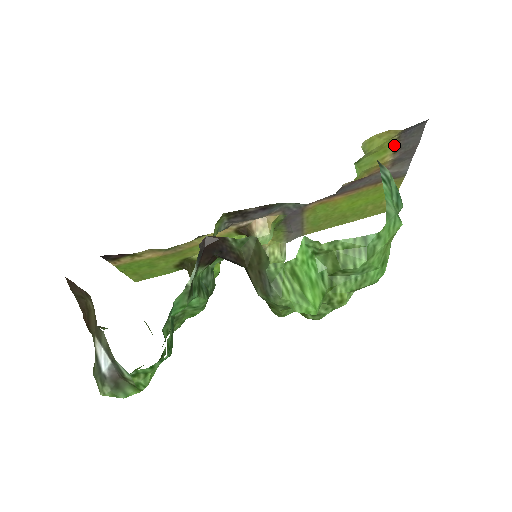
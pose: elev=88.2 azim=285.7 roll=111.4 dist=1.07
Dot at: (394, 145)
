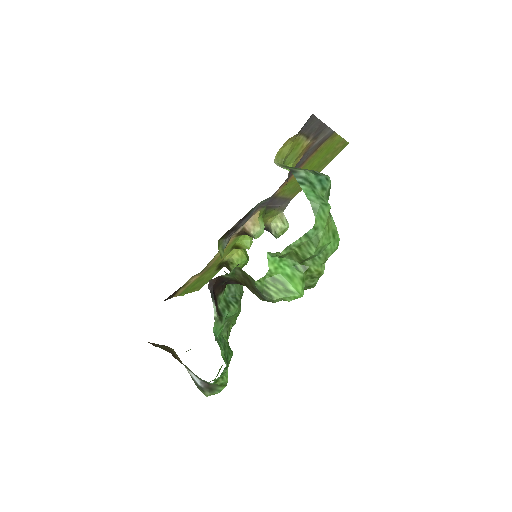
Dot at: (302, 137)
